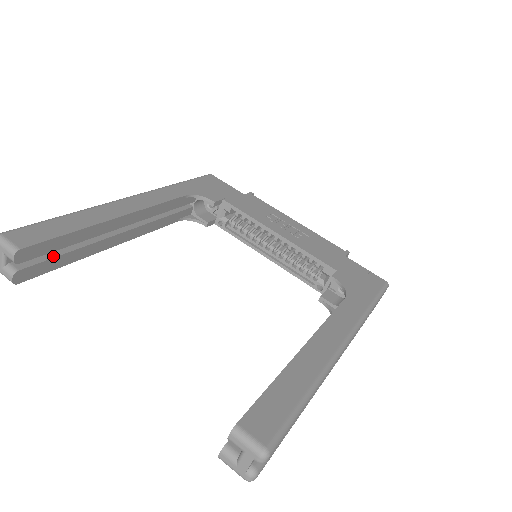
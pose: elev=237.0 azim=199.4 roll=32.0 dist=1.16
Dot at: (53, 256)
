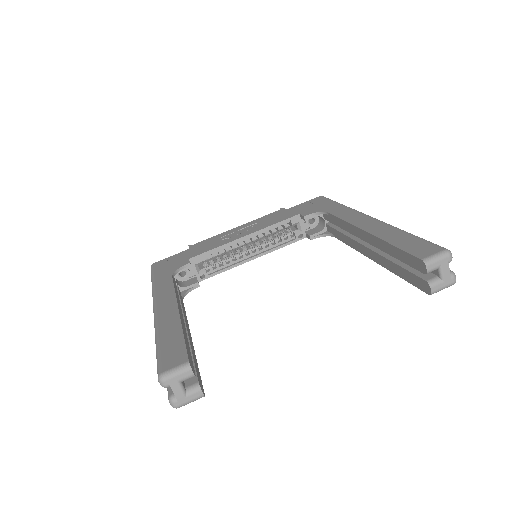
Dot at: occluded
